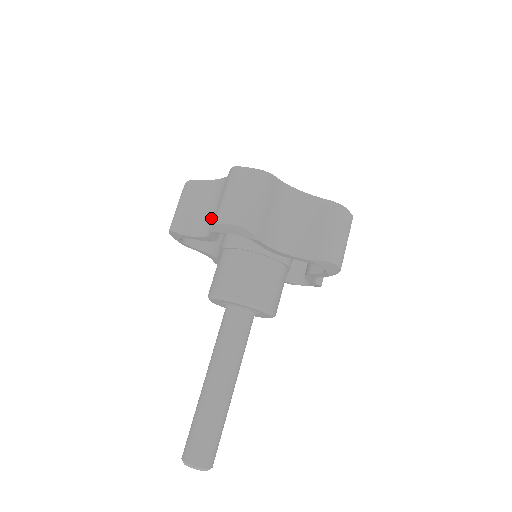
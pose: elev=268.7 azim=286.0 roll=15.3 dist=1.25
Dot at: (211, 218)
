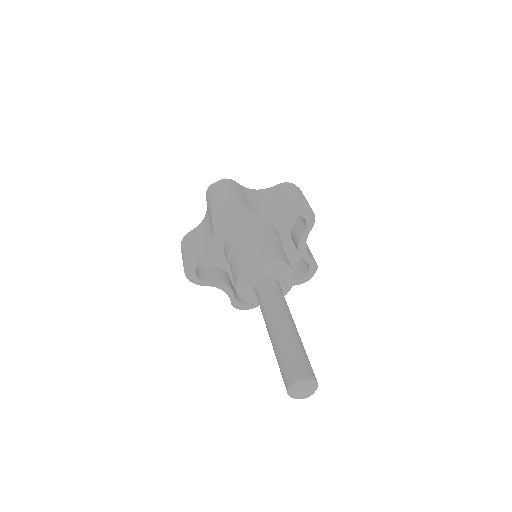
Dot at: (209, 234)
